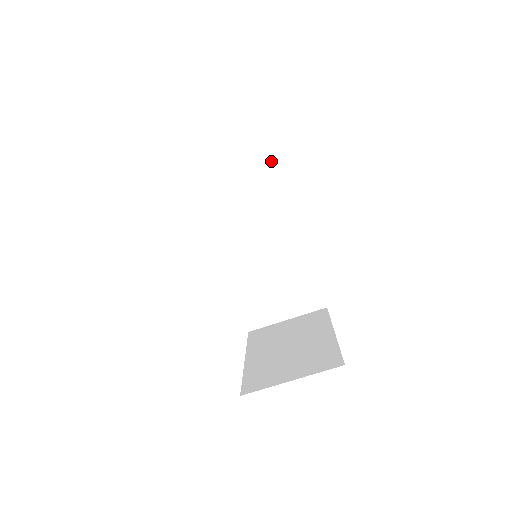
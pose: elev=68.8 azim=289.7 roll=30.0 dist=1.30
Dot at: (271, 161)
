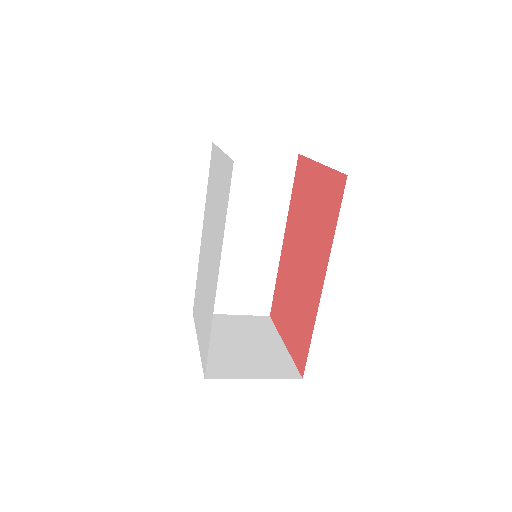
Dot at: (289, 175)
